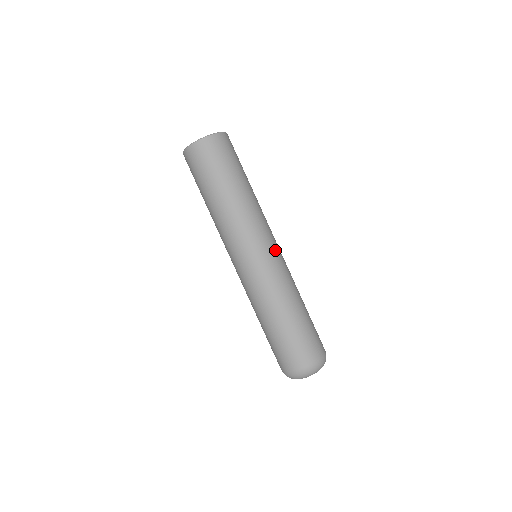
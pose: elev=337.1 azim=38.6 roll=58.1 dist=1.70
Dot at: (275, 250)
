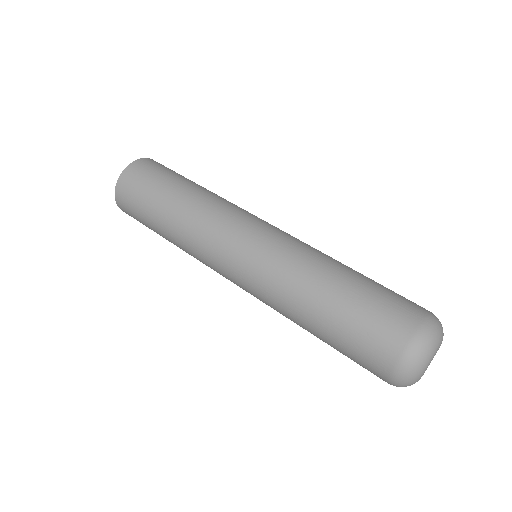
Dot at: (265, 228)
